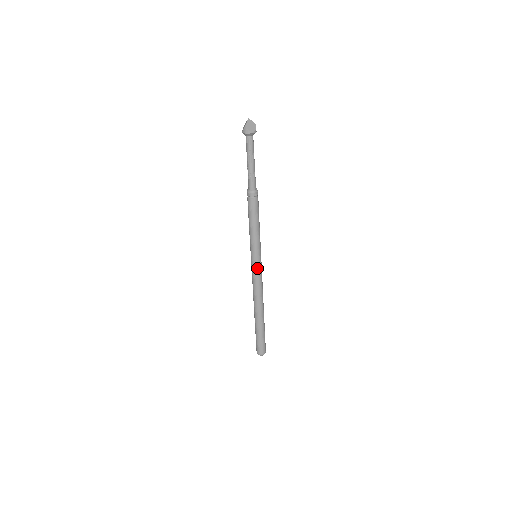
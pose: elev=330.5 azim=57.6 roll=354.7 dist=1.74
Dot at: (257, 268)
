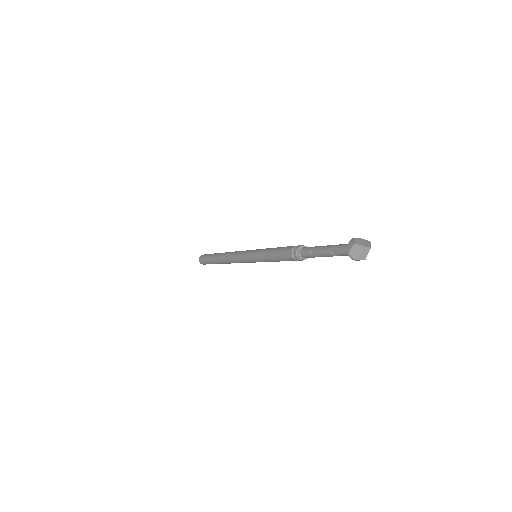
Dot at: occluded
